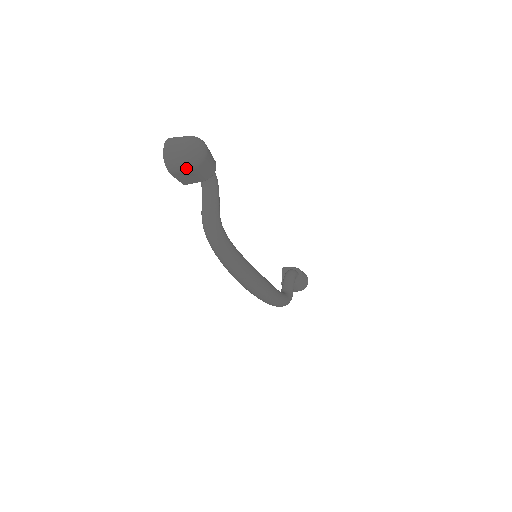
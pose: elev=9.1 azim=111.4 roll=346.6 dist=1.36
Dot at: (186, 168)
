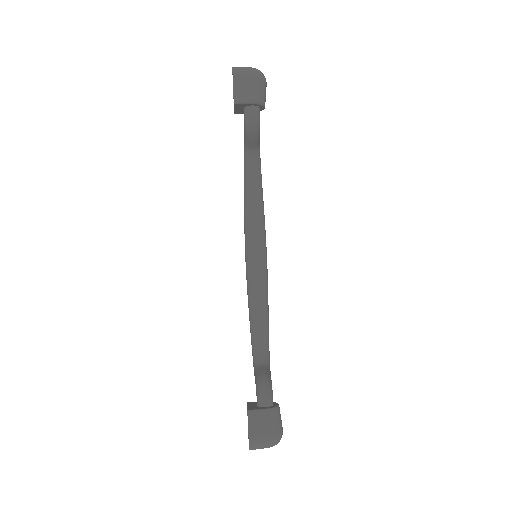
Dot at: occluded
